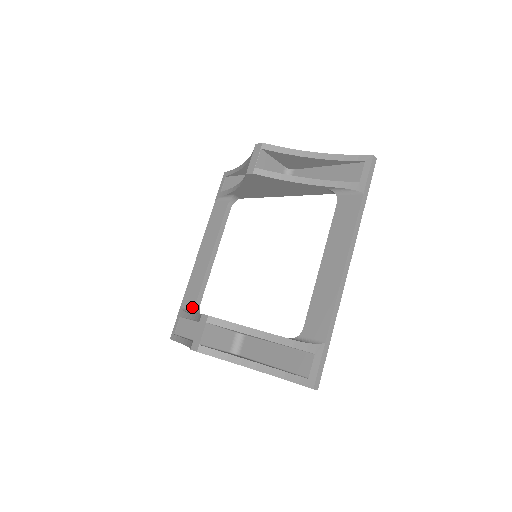
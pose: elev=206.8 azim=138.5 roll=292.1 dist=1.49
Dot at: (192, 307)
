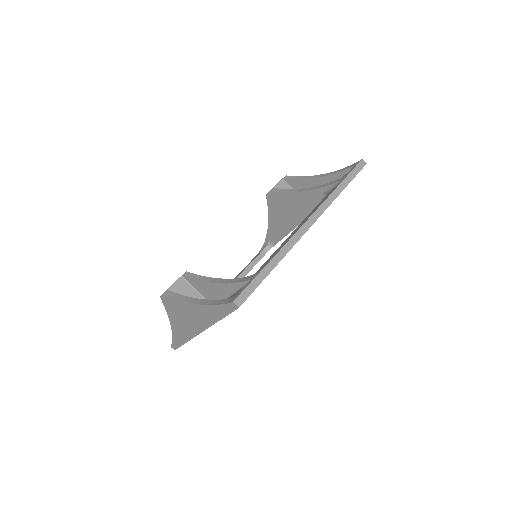
Dot at: occluded
